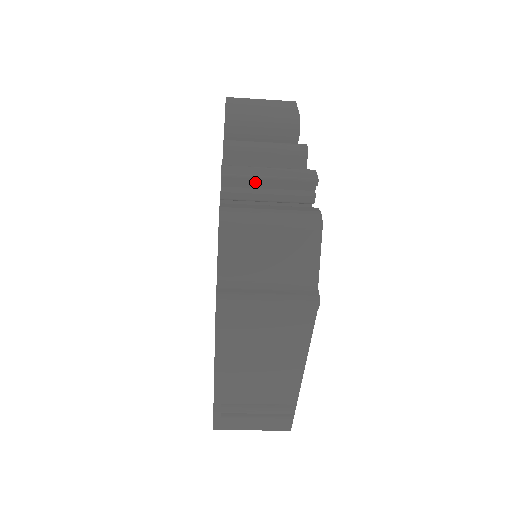
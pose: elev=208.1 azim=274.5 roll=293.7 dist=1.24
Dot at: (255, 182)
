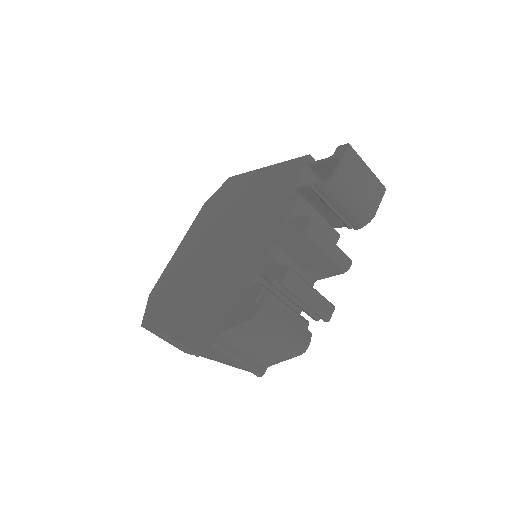
Dot at: (296, 298)
